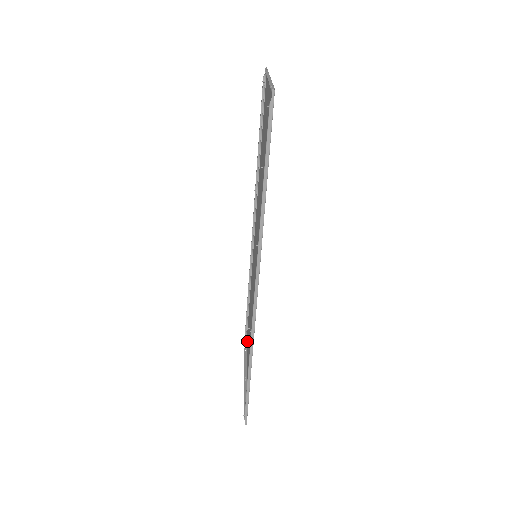
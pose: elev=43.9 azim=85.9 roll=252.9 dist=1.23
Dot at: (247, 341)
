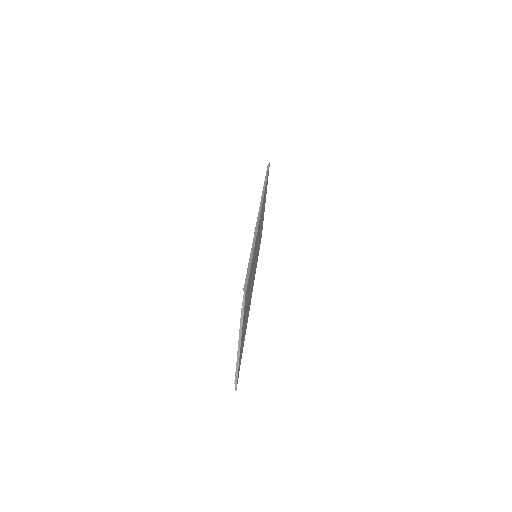
Dot at: occluded
